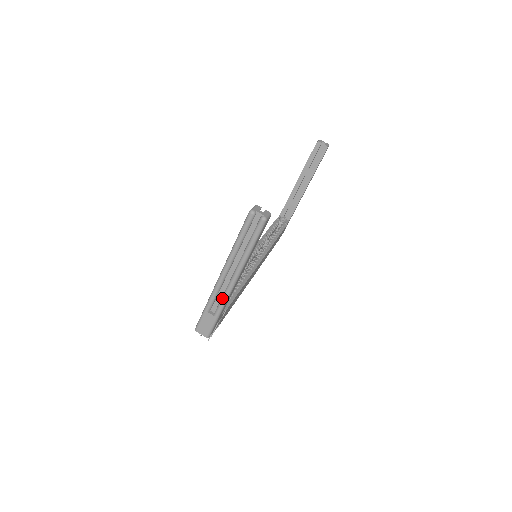
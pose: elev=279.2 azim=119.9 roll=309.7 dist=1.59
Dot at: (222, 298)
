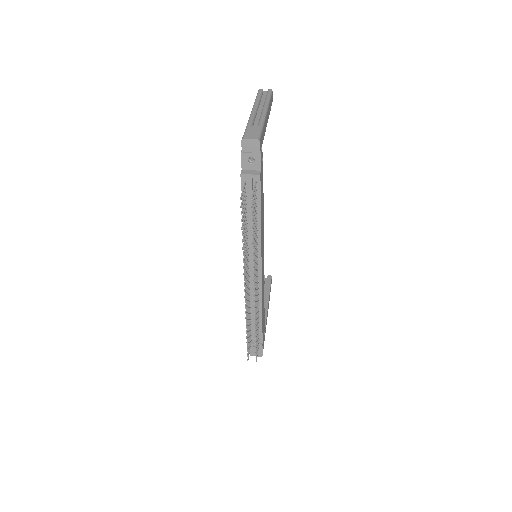
Dot at: (260, 118)
